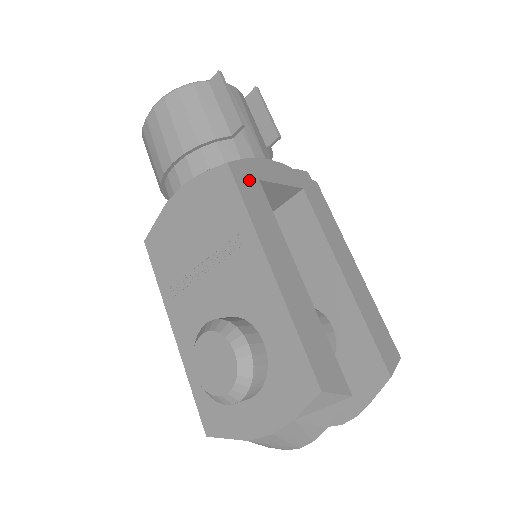
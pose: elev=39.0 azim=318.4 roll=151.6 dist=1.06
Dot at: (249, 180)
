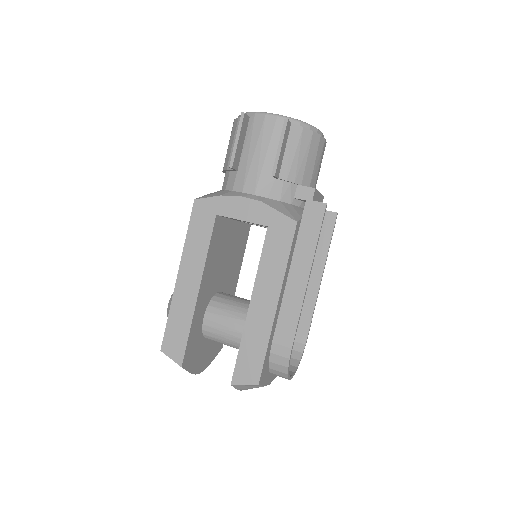
Dot at: (205, 214)
